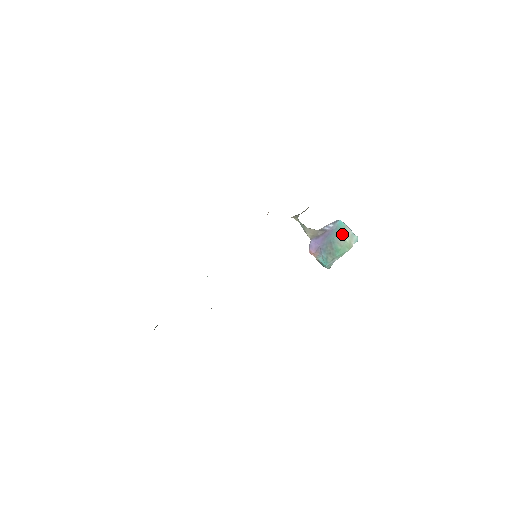
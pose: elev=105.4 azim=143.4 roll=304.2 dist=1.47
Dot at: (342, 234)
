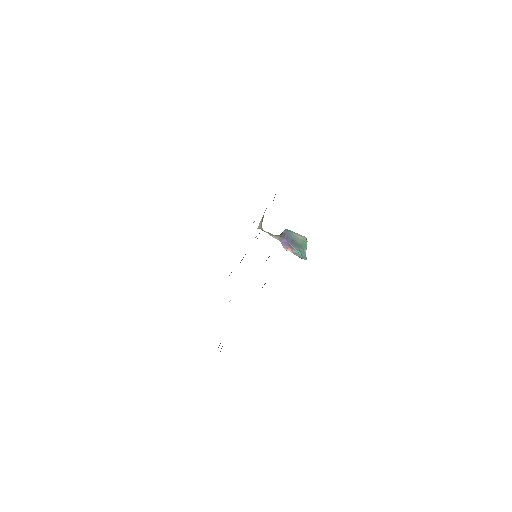
Dot at: (295, 235)
